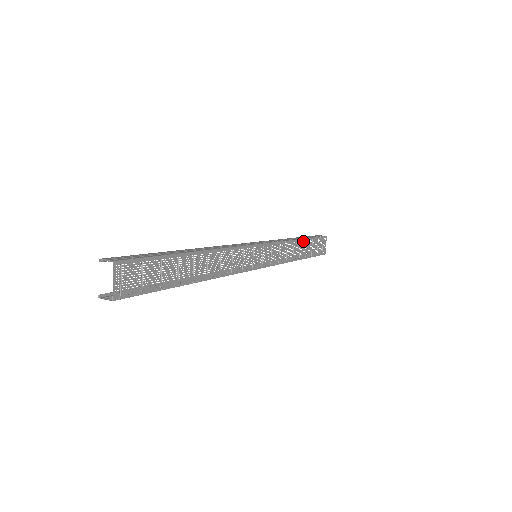
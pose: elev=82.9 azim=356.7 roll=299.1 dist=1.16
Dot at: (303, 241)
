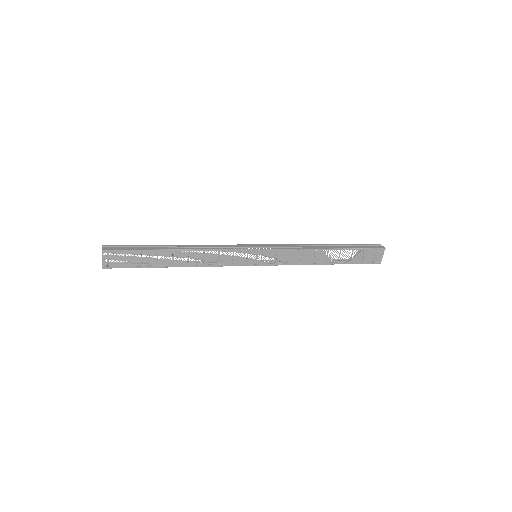
Dot at: (334, 250)
